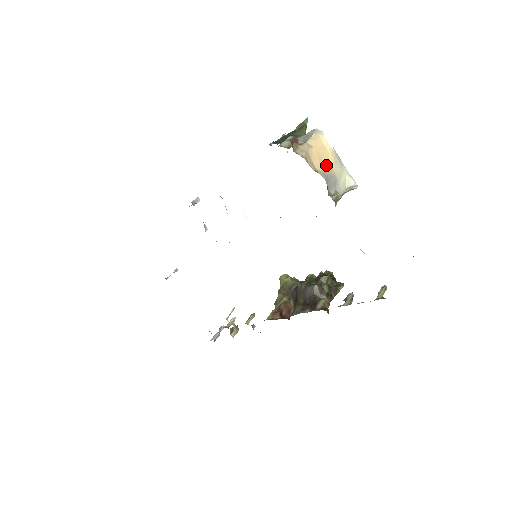
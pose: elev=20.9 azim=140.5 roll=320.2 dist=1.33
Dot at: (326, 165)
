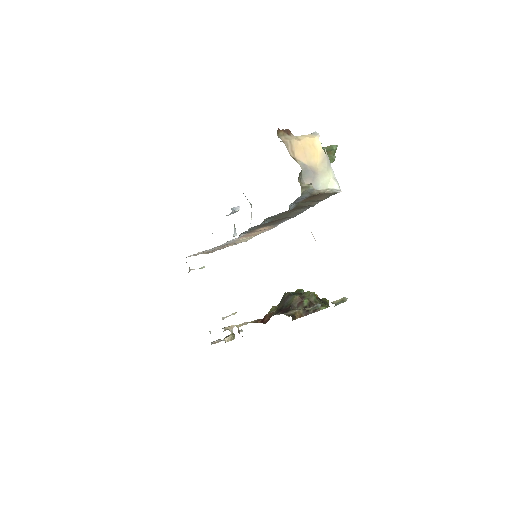
Dot at: (309, 159)
